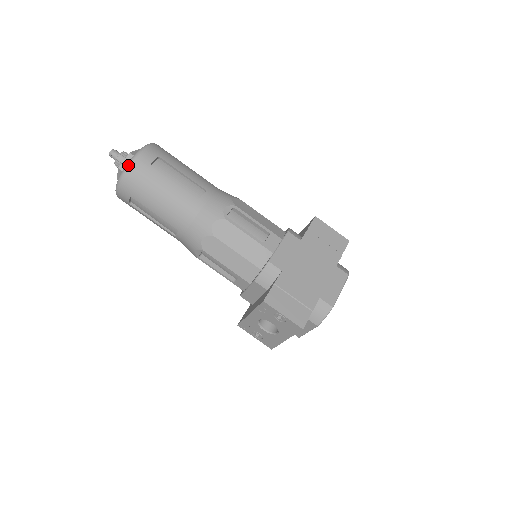
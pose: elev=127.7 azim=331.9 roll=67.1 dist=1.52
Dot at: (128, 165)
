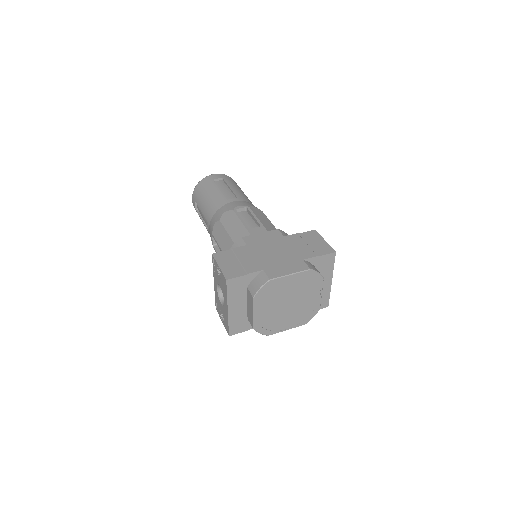
Dot at: (201, 180)
